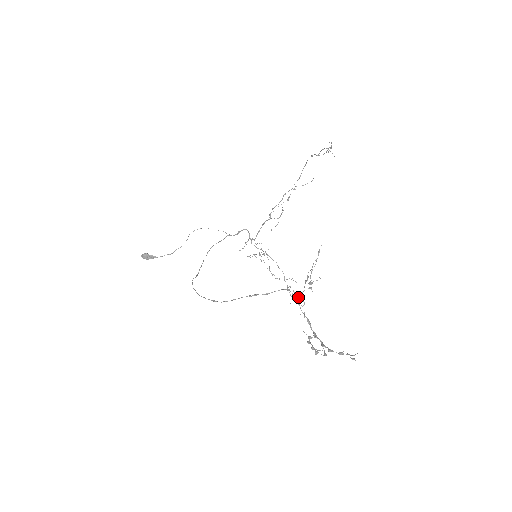
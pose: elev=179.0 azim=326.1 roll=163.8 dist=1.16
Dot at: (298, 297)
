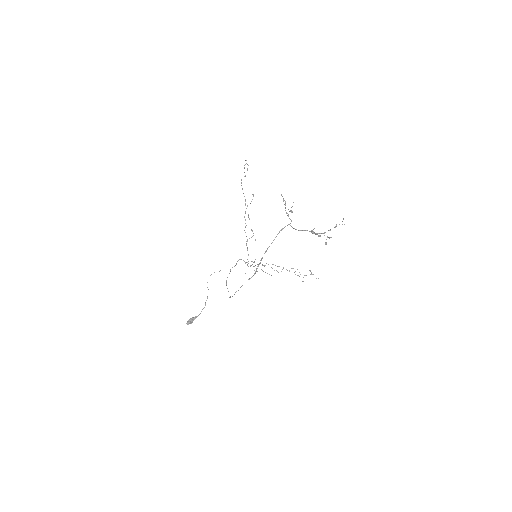
Dot at: (291, 226)
